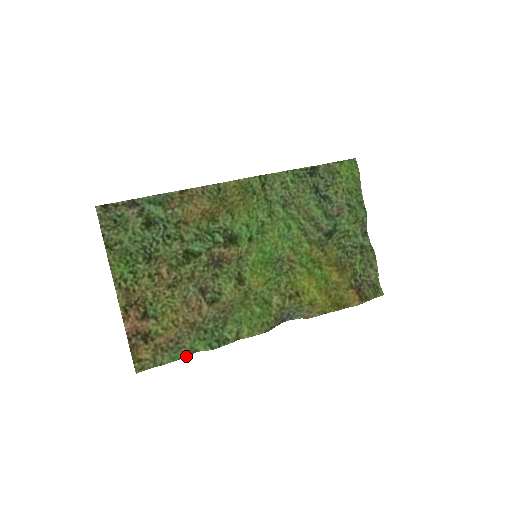
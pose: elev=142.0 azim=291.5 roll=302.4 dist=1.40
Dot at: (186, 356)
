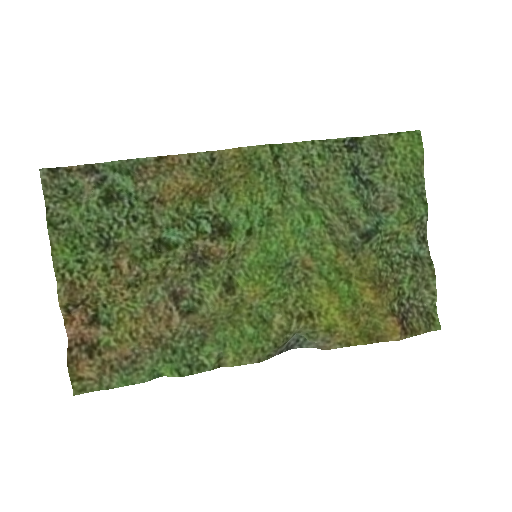
Dot at: (144, 381)
